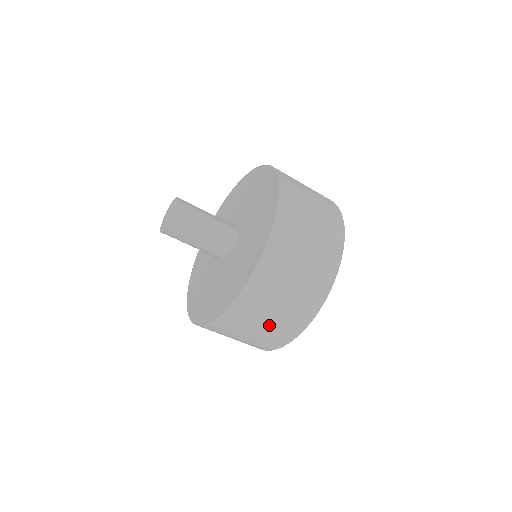
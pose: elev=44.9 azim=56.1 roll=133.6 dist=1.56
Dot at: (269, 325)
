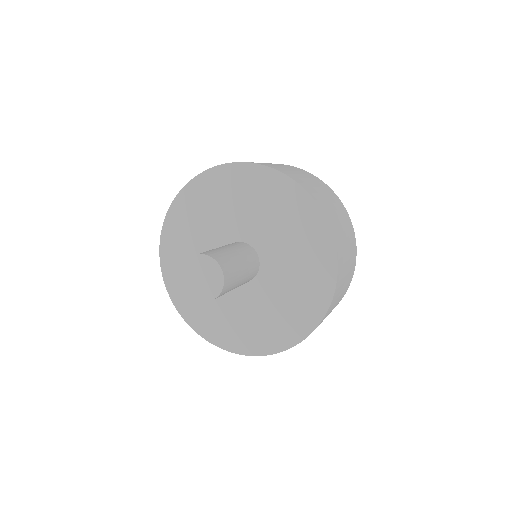
Dot at: occluded
